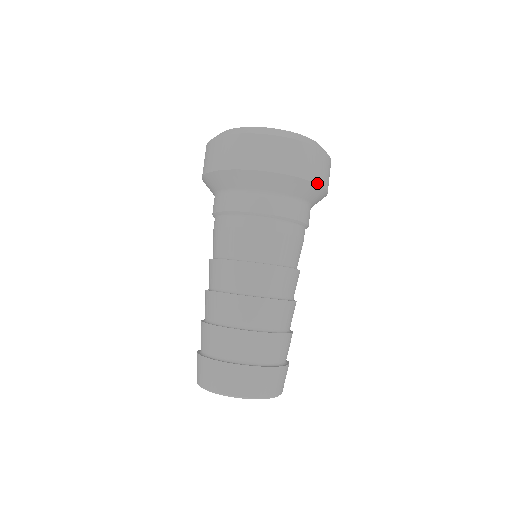
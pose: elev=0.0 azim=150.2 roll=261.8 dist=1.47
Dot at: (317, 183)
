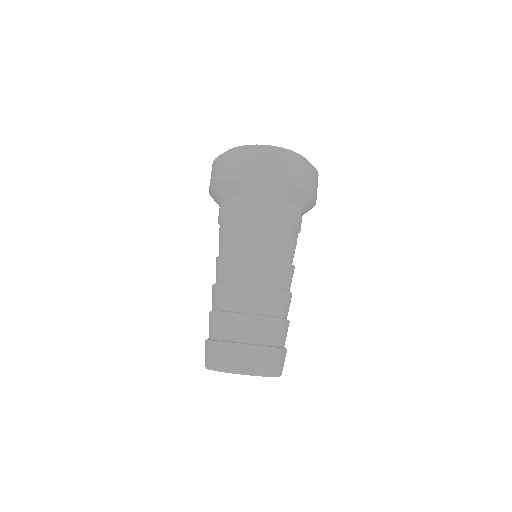
Dot at: occluded
